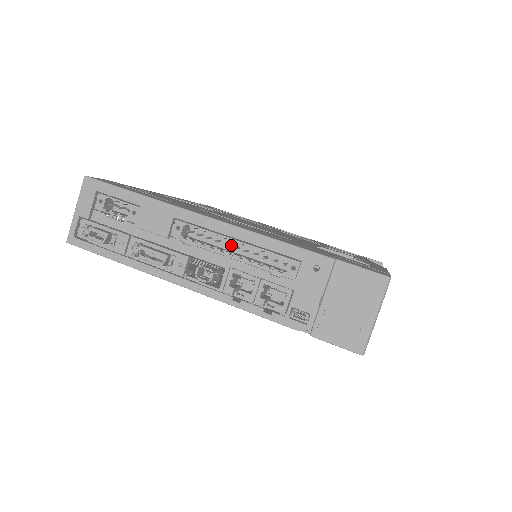
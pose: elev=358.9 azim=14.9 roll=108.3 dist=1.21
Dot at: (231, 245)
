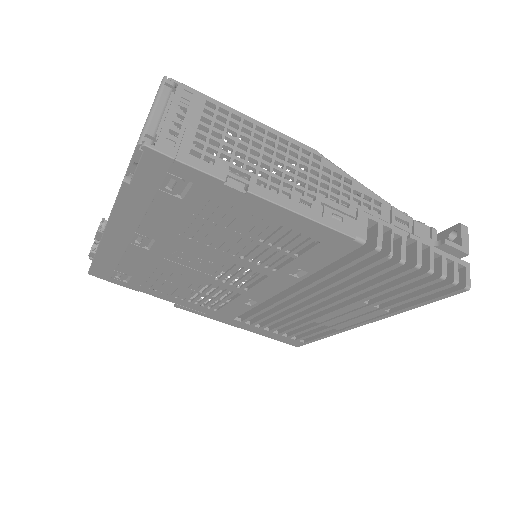
Dot at: occluded
